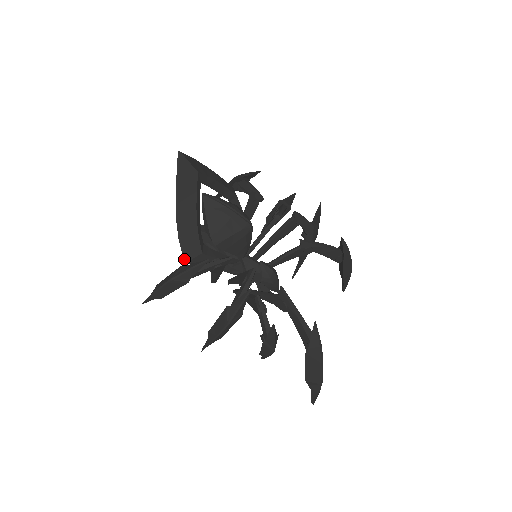
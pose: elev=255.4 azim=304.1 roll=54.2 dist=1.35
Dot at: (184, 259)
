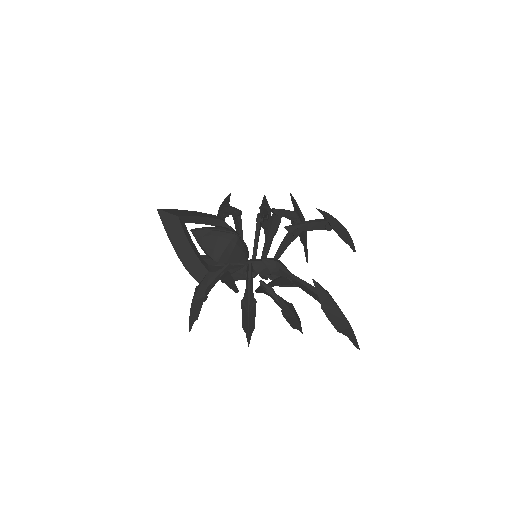
Dot at: occluded
